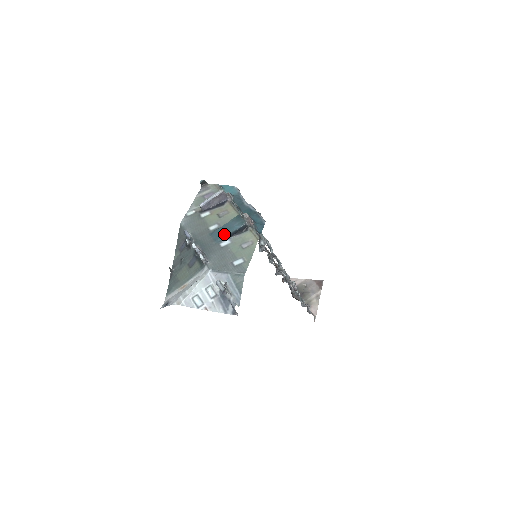
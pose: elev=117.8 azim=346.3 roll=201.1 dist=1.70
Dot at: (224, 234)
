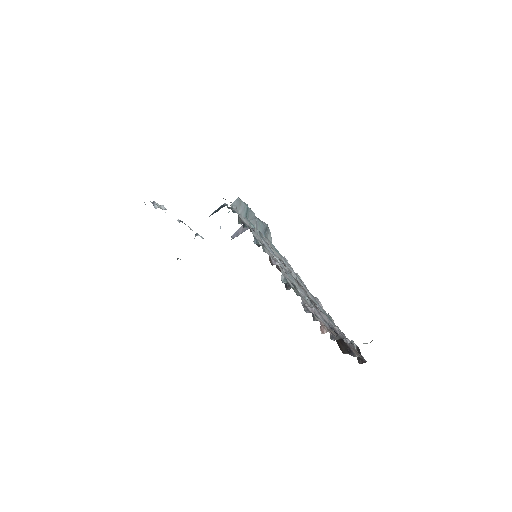
Dot at: occluded
